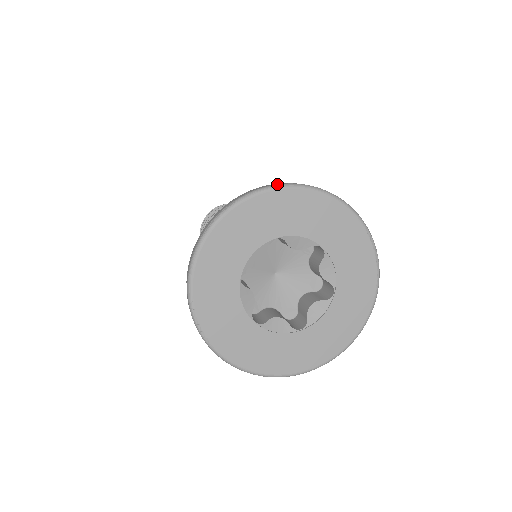
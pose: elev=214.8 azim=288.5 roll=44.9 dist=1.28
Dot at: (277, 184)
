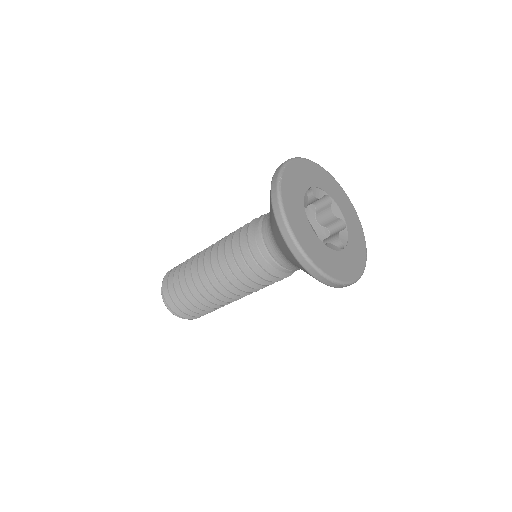
Dot at: (337, 183)
